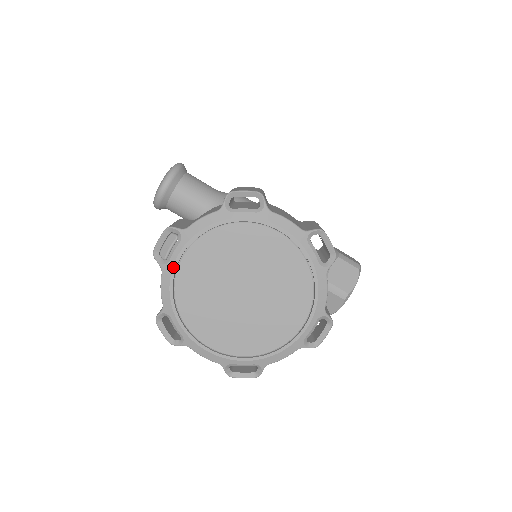
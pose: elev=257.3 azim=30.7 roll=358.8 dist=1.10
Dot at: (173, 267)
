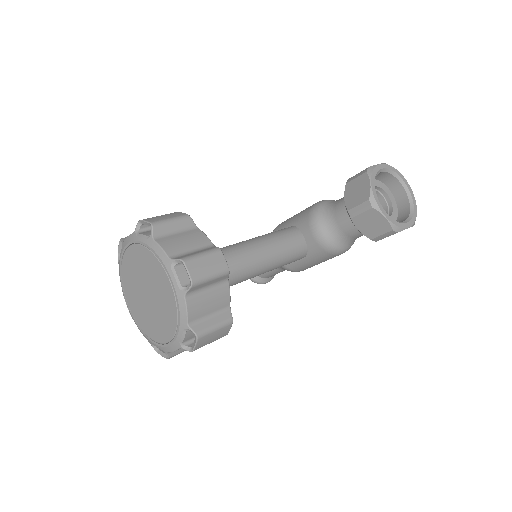
Dot at: (132, 315)
